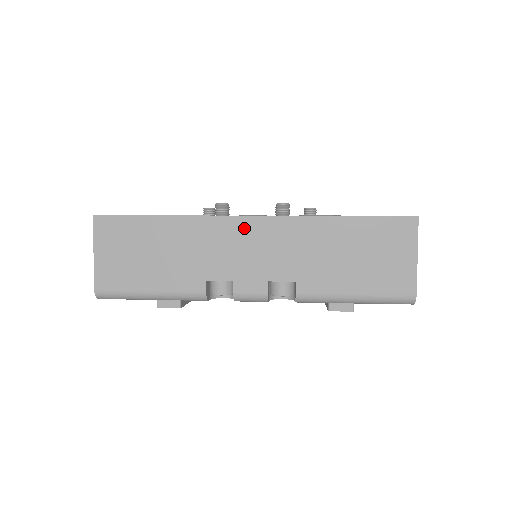
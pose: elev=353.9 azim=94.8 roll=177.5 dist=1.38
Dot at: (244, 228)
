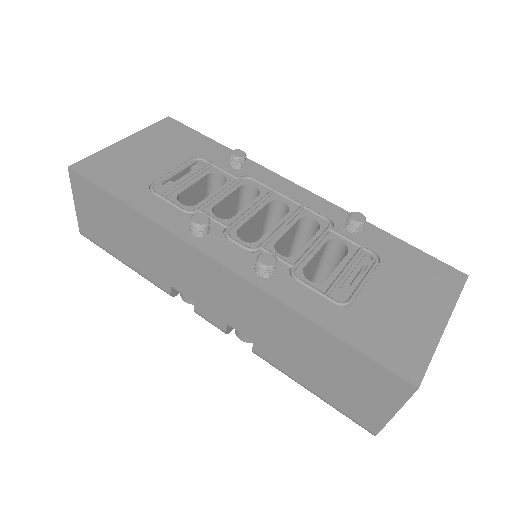
Dot at: (209, 268)
